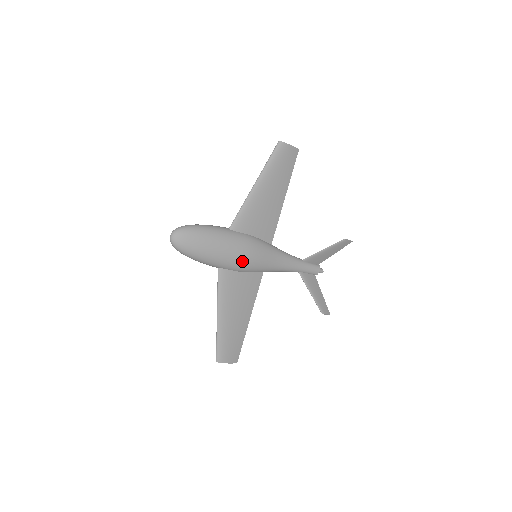
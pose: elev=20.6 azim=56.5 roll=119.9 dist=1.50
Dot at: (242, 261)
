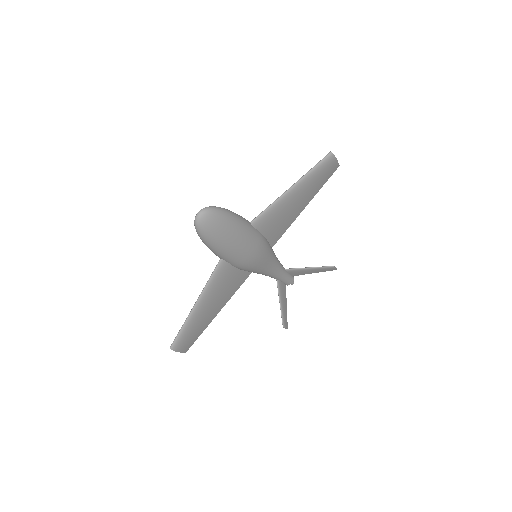
Dot at: (247, 260)
